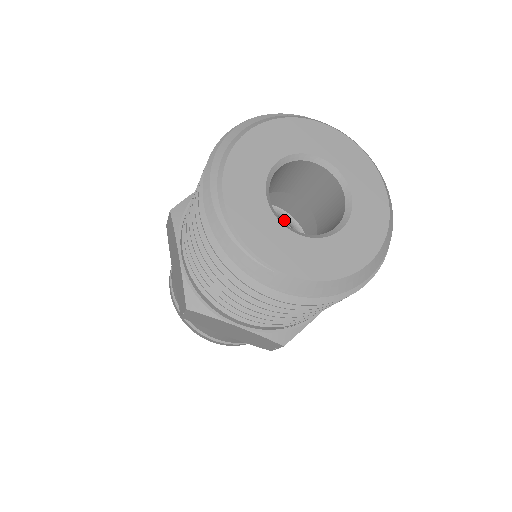
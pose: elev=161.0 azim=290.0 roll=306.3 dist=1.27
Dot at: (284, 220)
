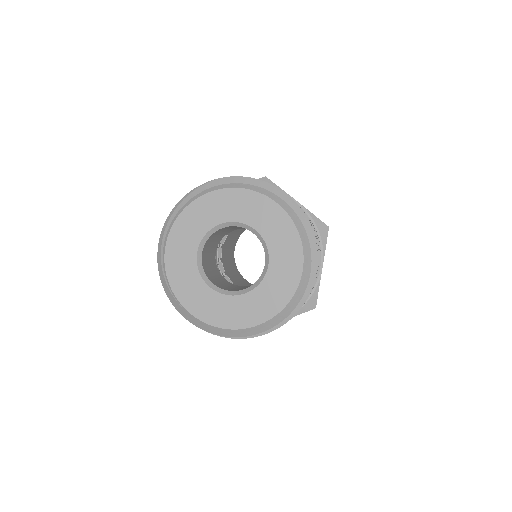
Dot at: occluded
